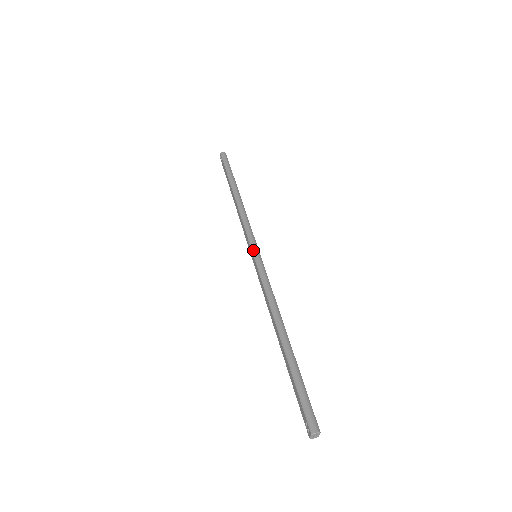
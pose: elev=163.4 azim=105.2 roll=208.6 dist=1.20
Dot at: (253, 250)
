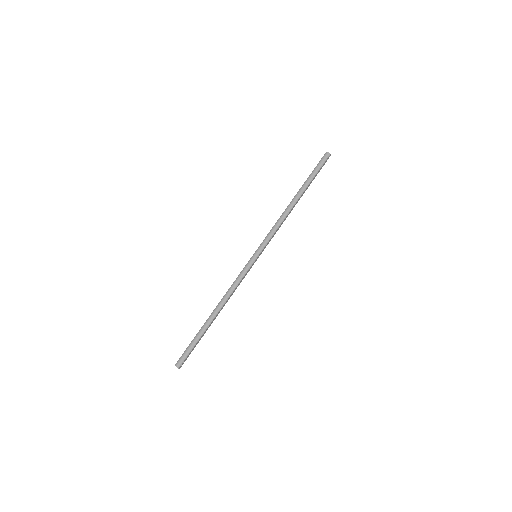
Dot at: (256, 252)
